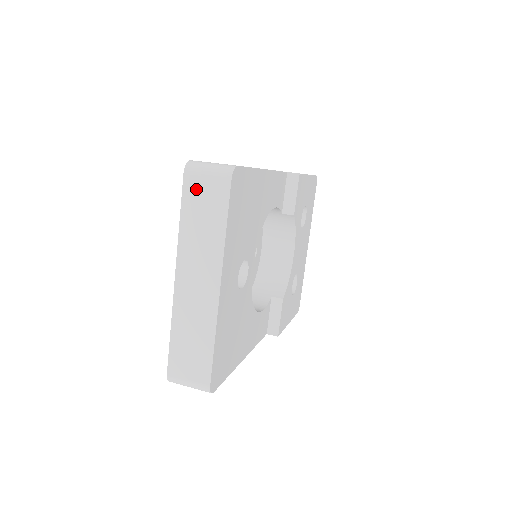
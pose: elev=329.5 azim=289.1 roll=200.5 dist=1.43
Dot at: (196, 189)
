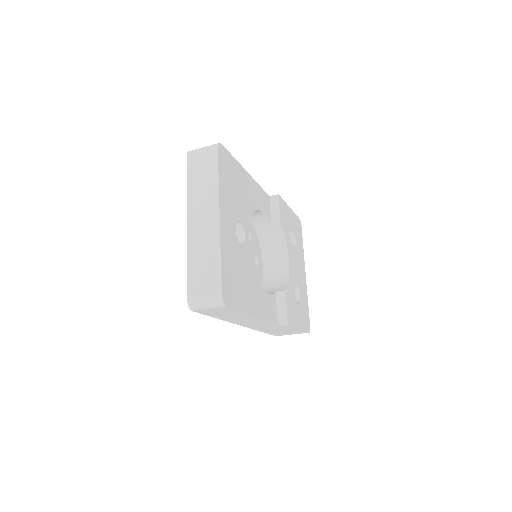
Dot at: (196, 162)
